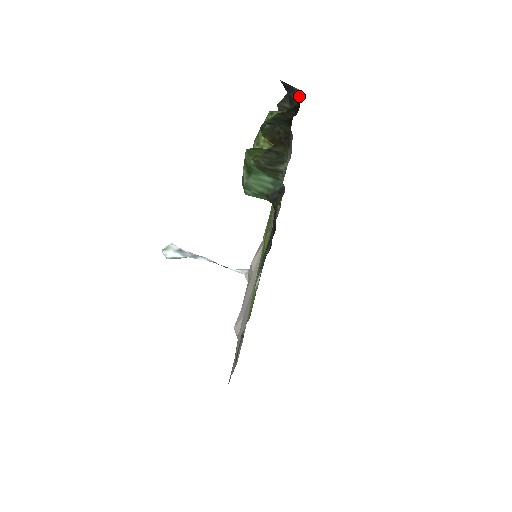
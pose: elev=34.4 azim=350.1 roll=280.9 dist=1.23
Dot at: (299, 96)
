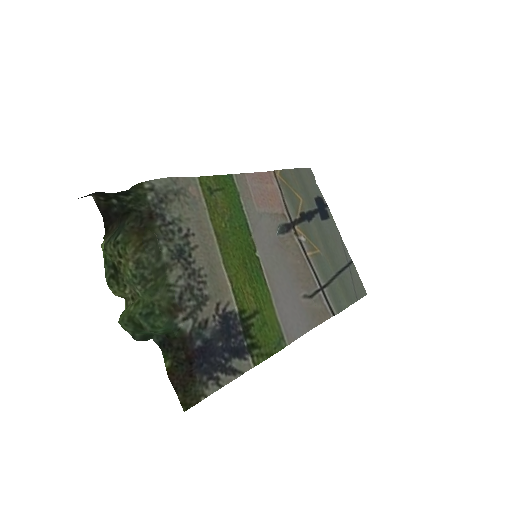
Dot at: (98, 203)
